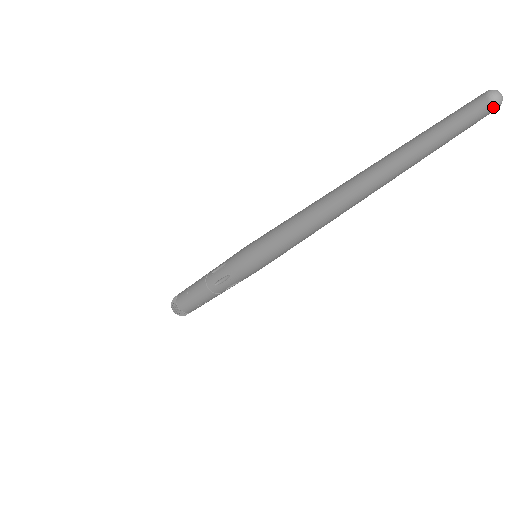
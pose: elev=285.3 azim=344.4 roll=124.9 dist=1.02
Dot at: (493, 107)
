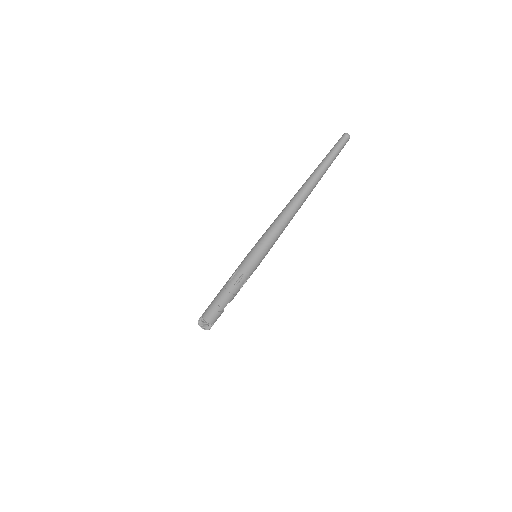
Dot at: (345, 136)
